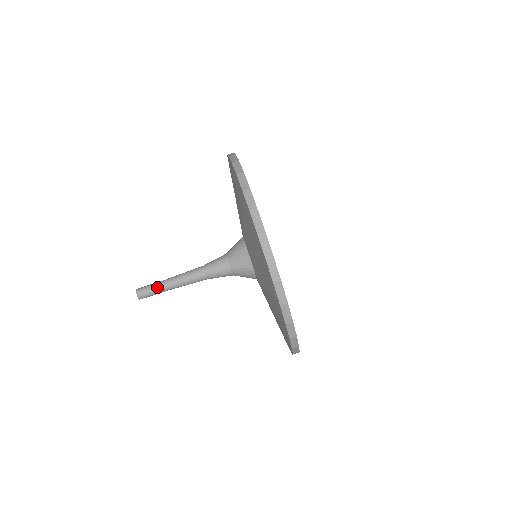
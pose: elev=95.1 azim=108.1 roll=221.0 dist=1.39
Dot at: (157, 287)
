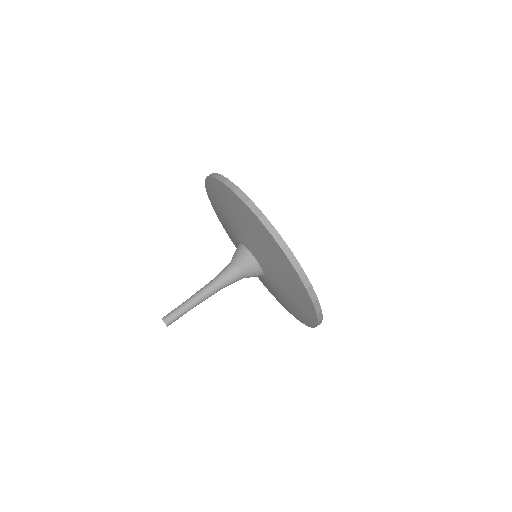
Dot at: (178, 307)
